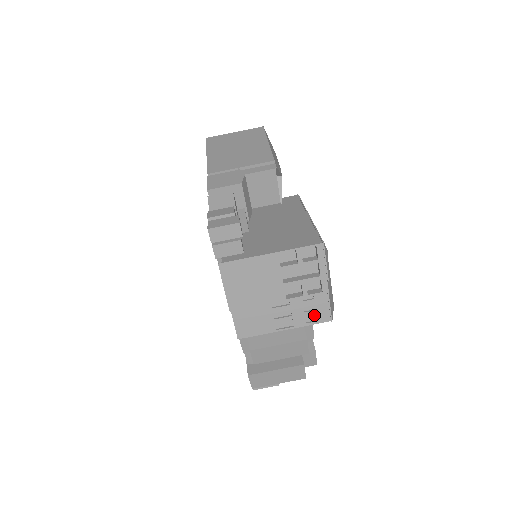
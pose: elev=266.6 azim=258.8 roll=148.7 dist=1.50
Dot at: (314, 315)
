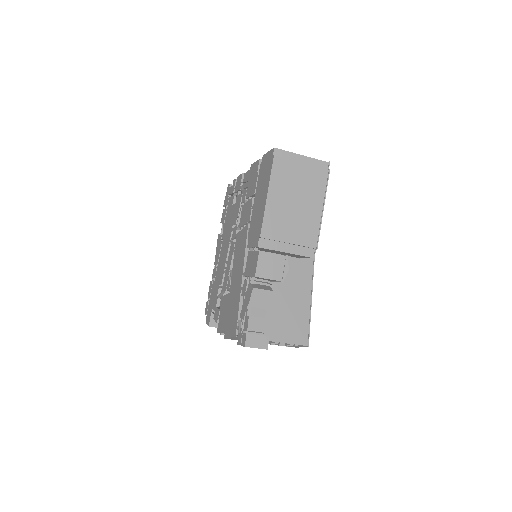
Dot at: occluded
